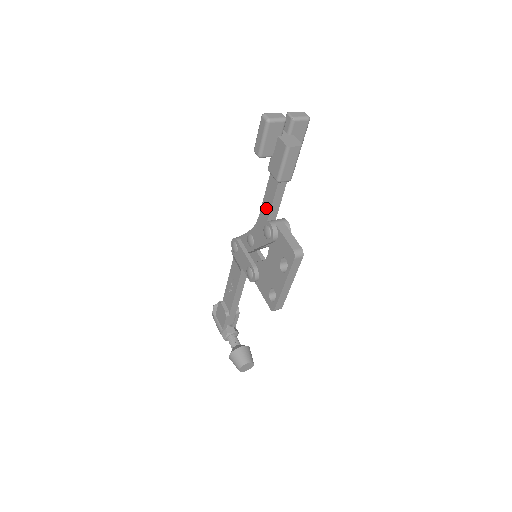
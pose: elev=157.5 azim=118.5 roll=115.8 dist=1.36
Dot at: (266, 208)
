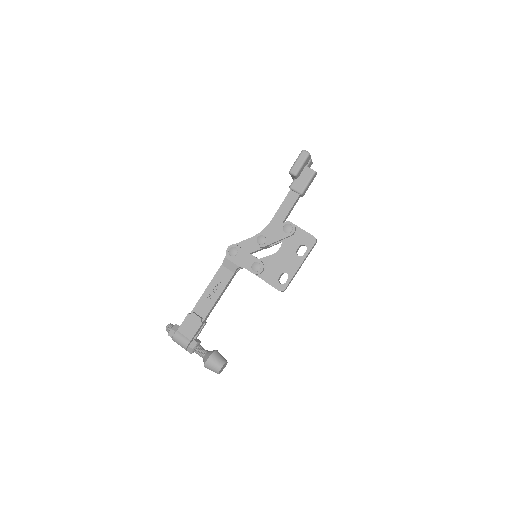
Dot at: (282, 214)
